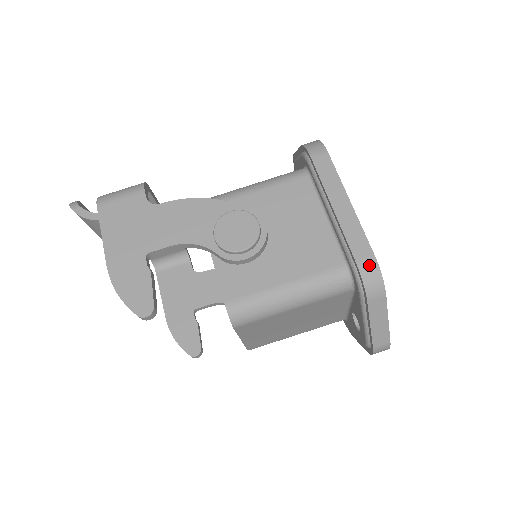
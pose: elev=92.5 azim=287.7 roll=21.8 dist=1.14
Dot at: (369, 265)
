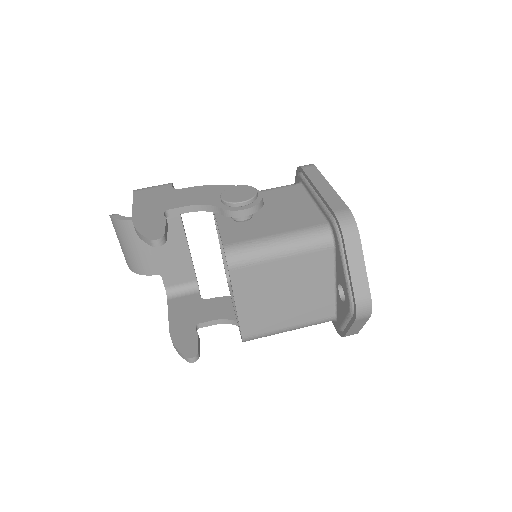
Dot at: (344, 213)
